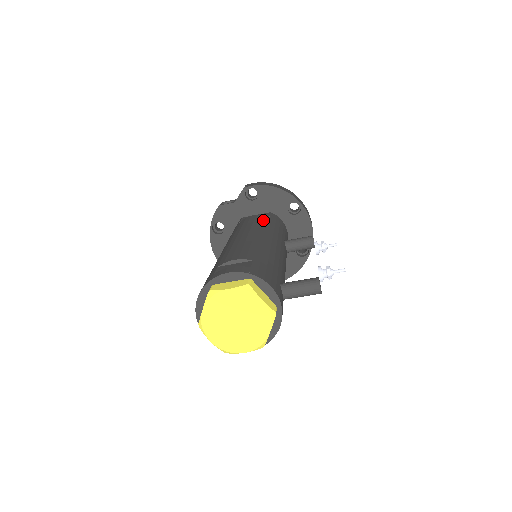
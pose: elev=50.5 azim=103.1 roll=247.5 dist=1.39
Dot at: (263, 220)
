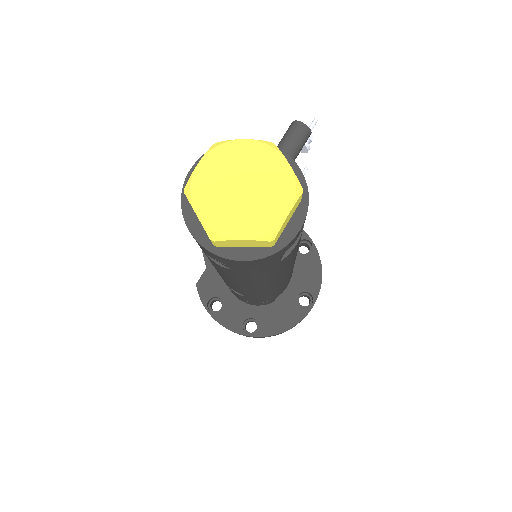
Dot at: occluded
